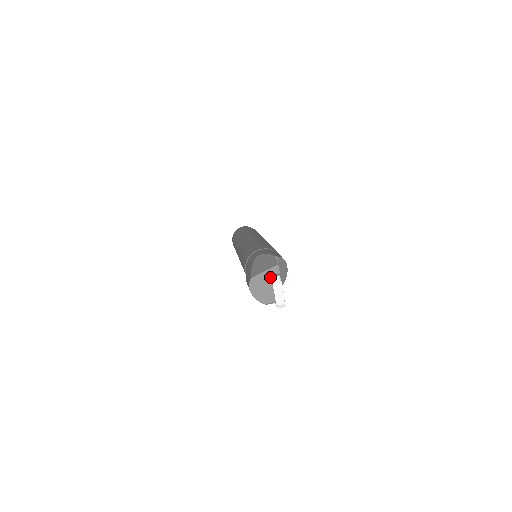
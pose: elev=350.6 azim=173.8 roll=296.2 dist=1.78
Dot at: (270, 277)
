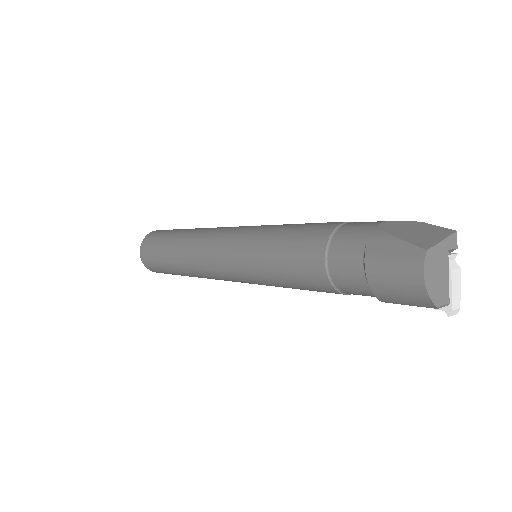
Dot at: (447, 253)
